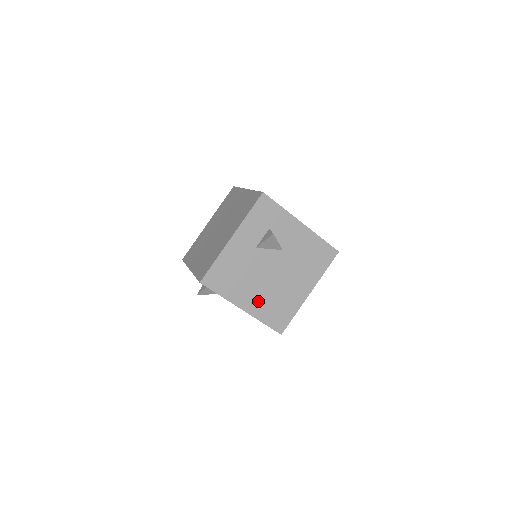
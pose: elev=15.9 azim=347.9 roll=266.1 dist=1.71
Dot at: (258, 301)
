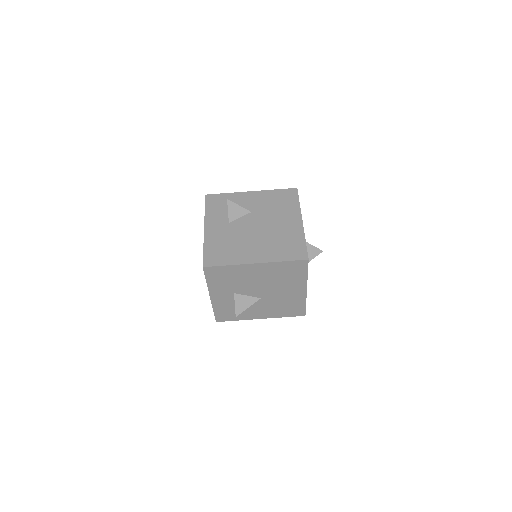
Dot at: (263, 251)
